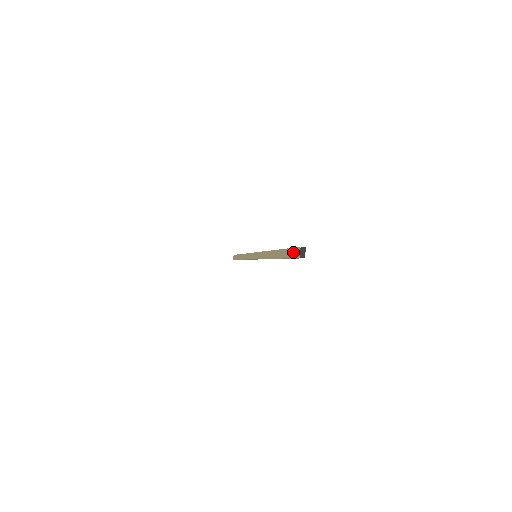
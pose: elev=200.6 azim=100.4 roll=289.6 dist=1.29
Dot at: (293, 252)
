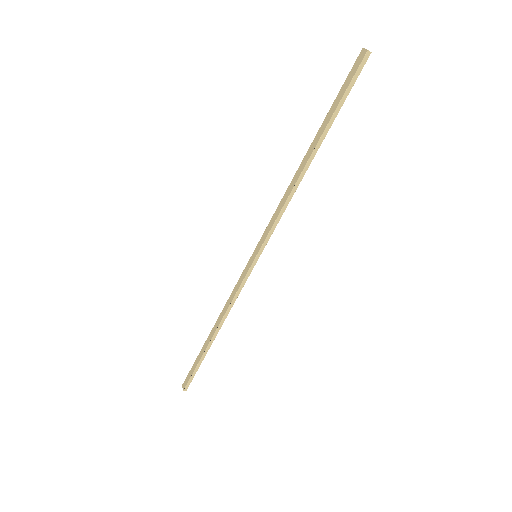
Dot at: (351, 73)
